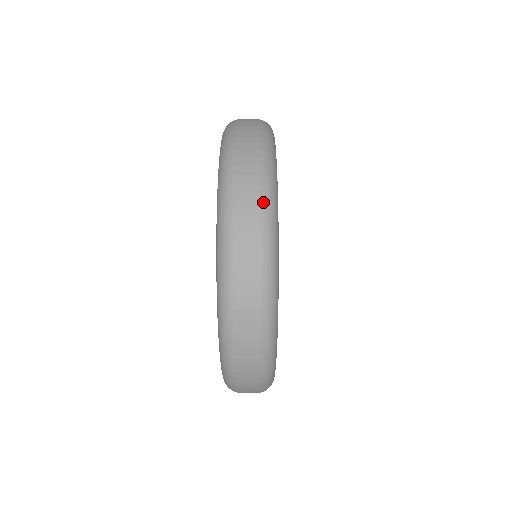
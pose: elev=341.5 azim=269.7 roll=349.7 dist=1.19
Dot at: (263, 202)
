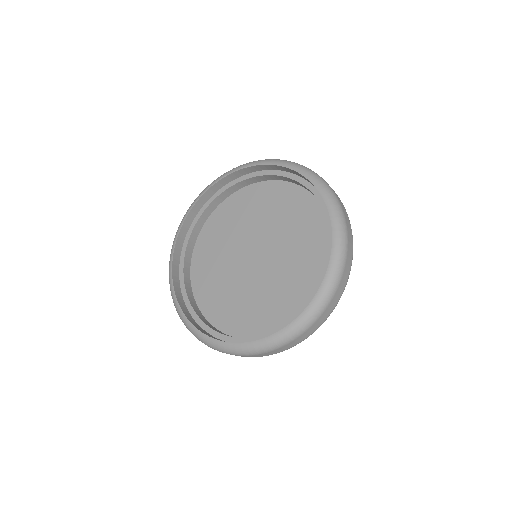
Dot at: (352, 235)
